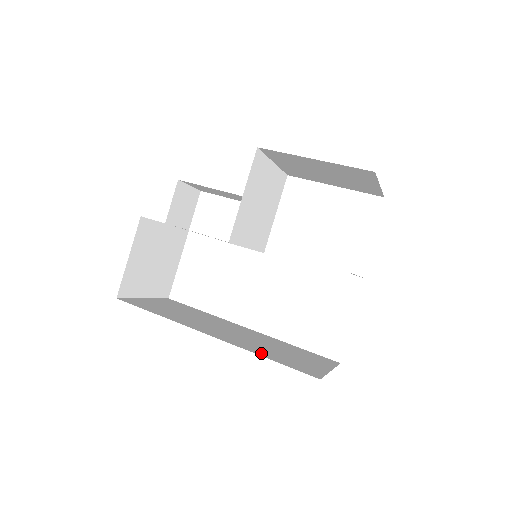
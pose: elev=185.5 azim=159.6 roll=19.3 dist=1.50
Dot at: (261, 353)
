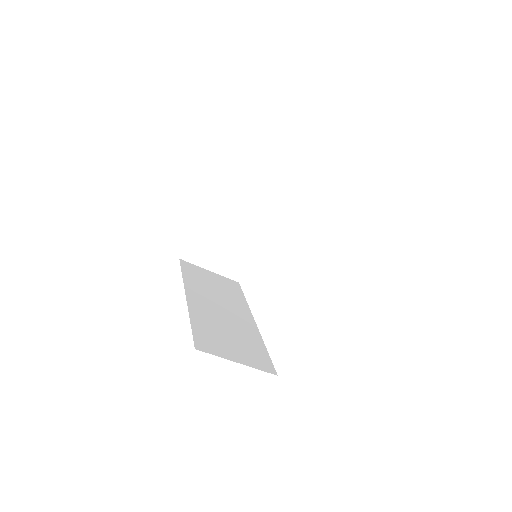
Dot at: (197, 320)
